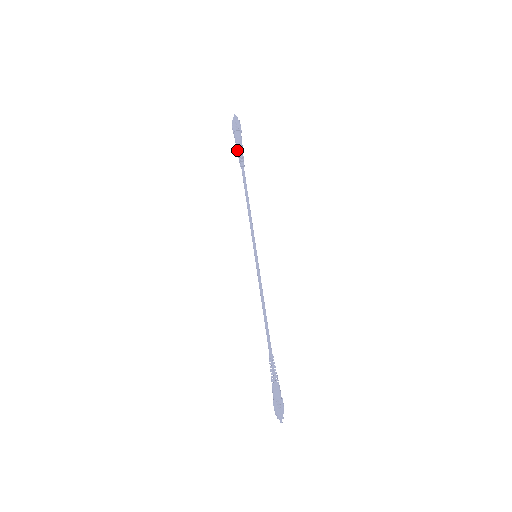
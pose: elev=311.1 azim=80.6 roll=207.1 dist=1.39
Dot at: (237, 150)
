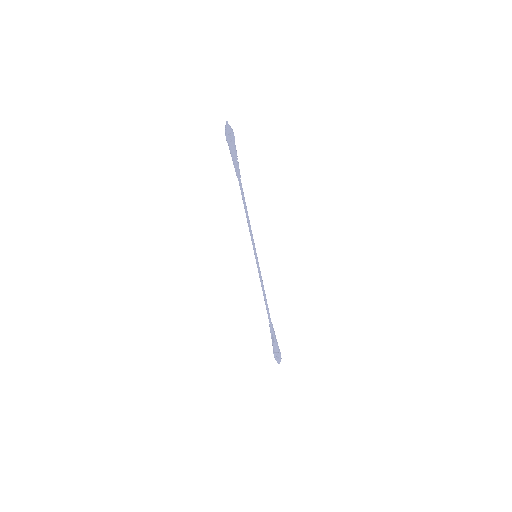
Dot at: occluded
